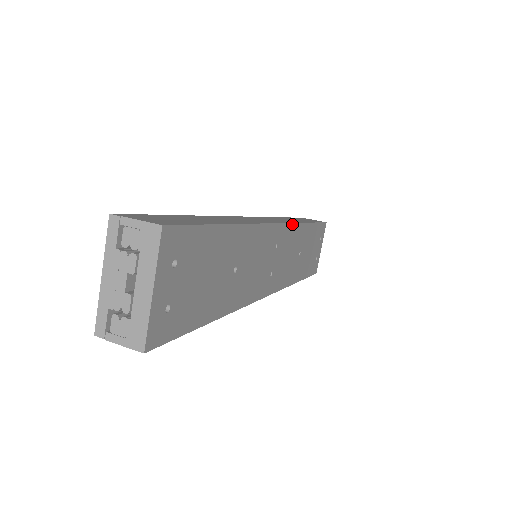
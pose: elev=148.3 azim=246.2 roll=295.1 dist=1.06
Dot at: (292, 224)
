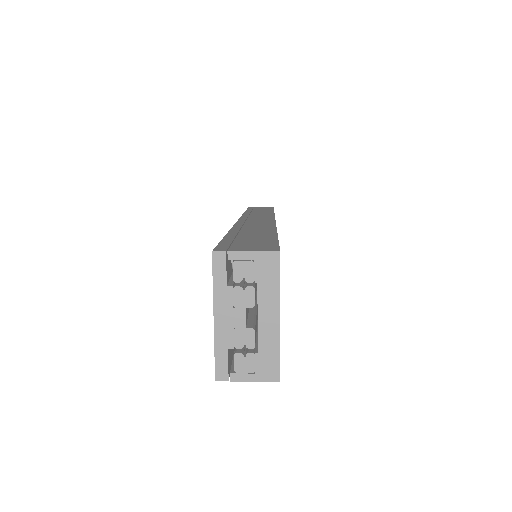
Dot at: occluded
